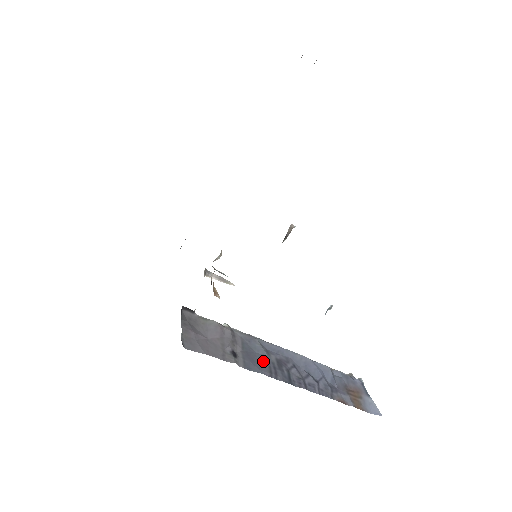
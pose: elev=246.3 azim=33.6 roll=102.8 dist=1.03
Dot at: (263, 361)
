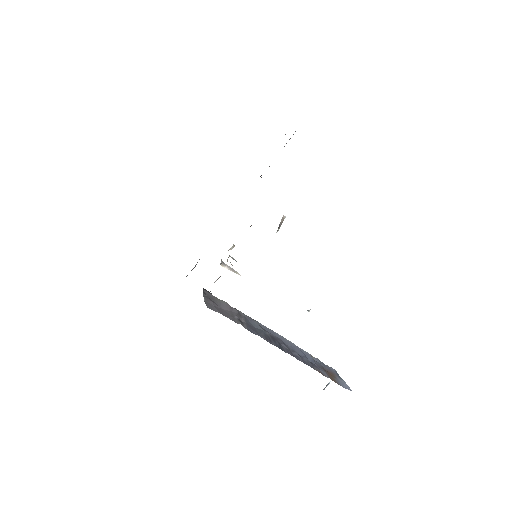
Dot at: (261, 332)
